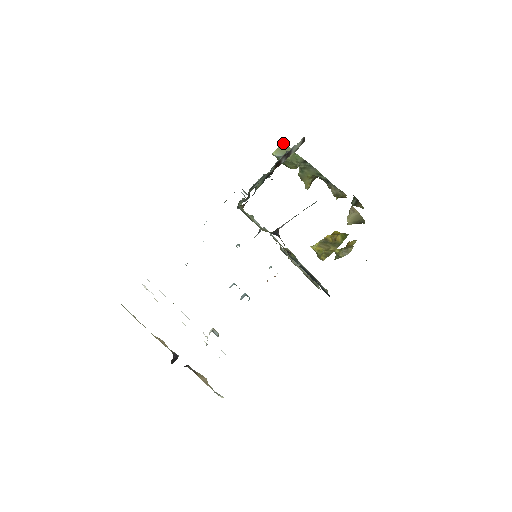
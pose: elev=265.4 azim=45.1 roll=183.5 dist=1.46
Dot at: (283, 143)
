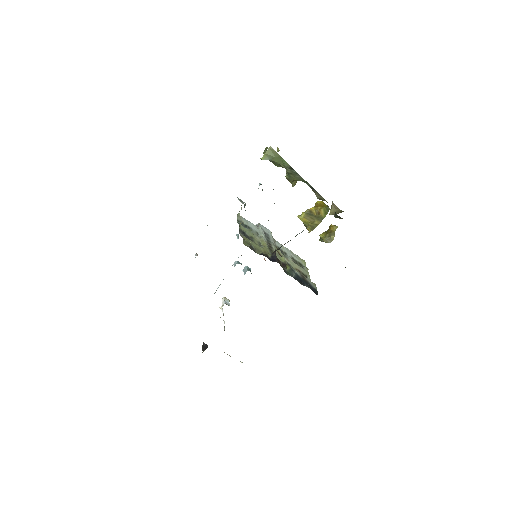
Dot at: (270, 147)
